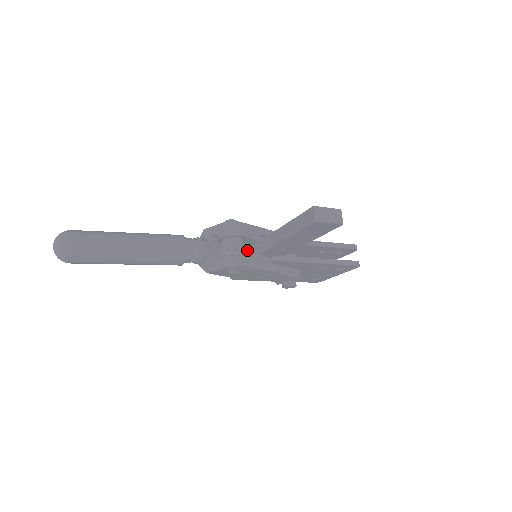
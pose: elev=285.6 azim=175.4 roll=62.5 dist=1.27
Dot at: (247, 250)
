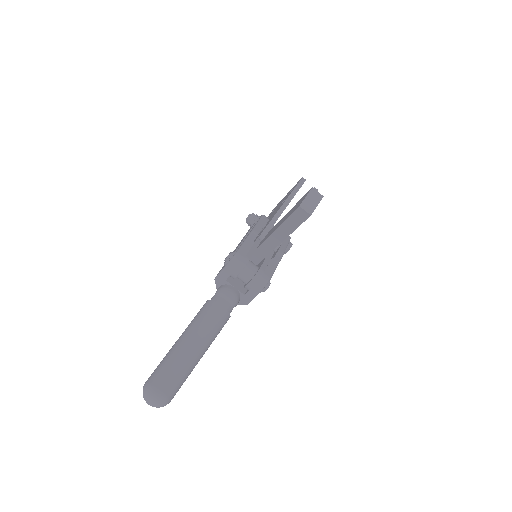
Dot at: occluded
